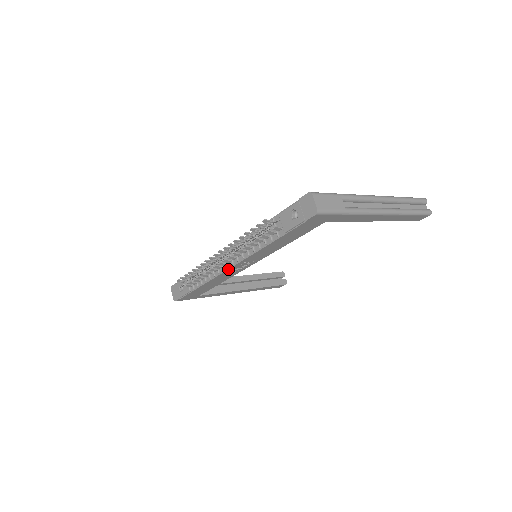
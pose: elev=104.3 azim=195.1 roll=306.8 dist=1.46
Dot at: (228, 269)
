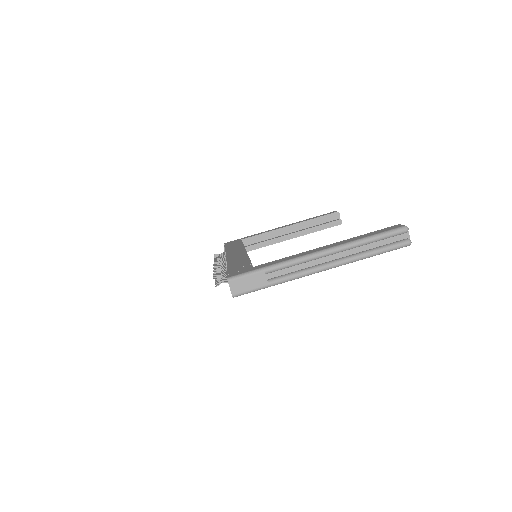
Dot at: occluded
